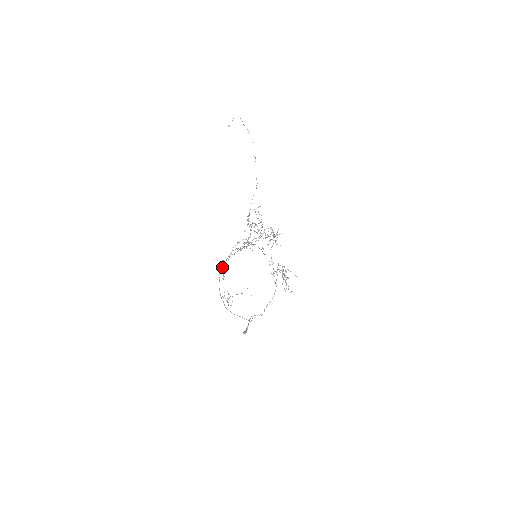
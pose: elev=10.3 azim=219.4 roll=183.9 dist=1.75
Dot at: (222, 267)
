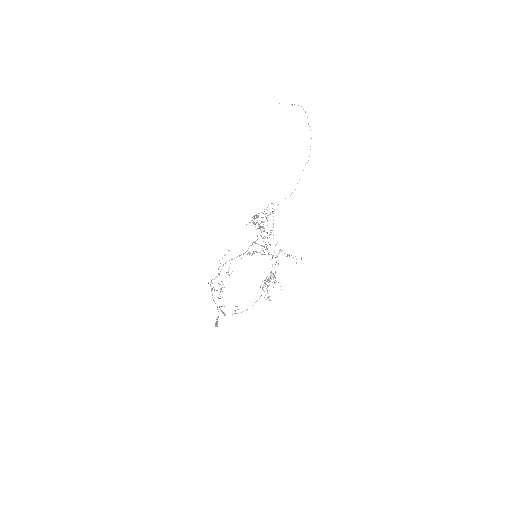
Dot at: occluded
